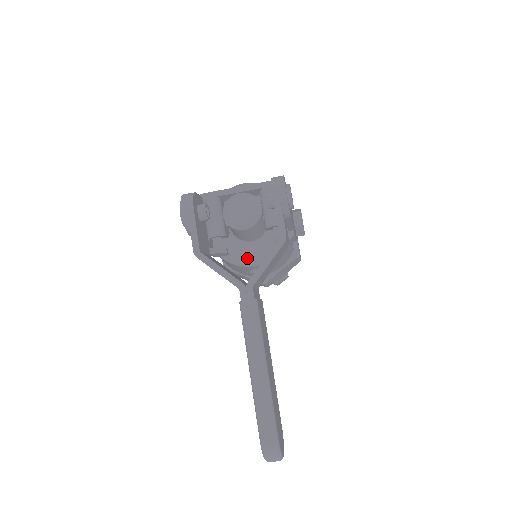
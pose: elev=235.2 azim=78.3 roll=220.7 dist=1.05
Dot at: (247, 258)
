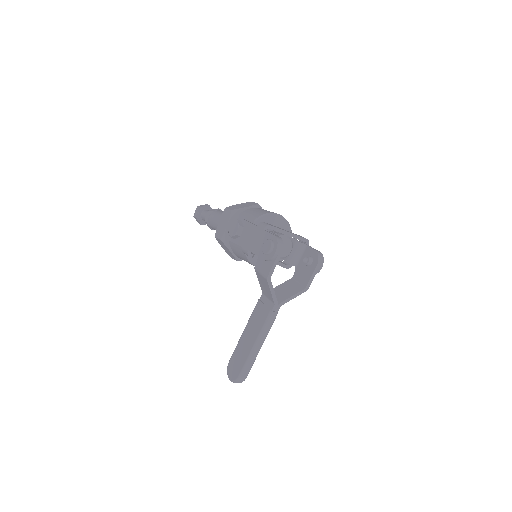
Dot at: occluded
